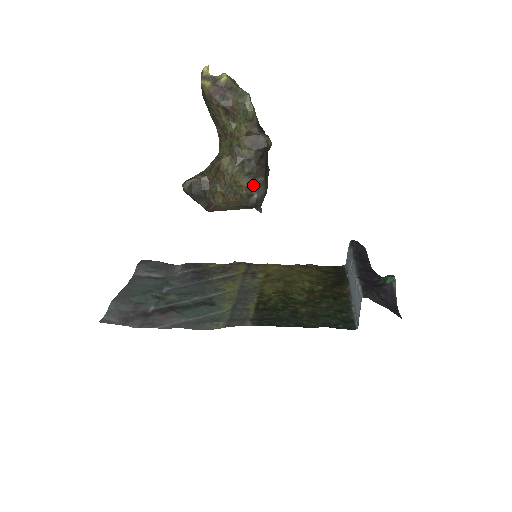
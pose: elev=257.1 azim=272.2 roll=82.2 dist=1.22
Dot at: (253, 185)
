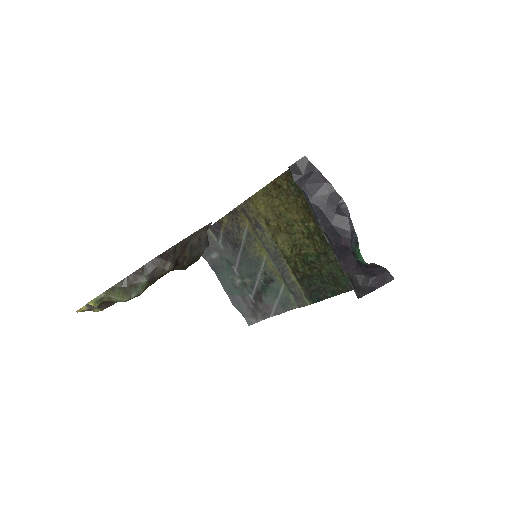
Dot at: (197, 260)
